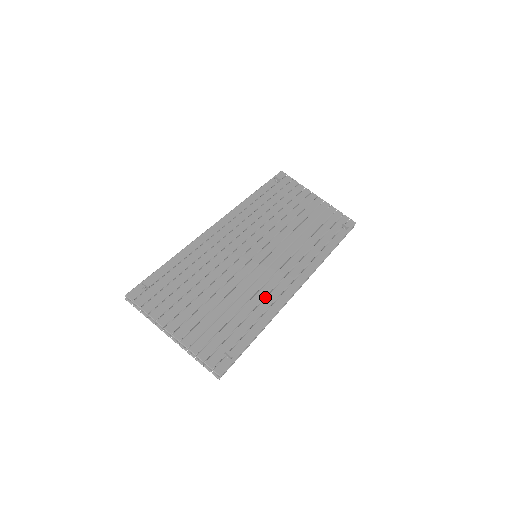
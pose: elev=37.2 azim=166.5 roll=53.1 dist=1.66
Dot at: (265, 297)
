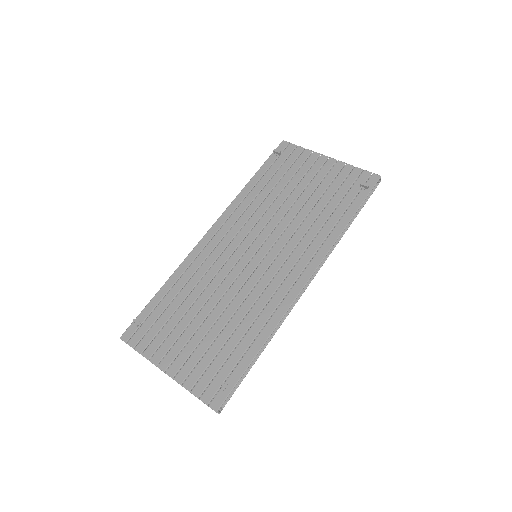
Dot at: occluded
